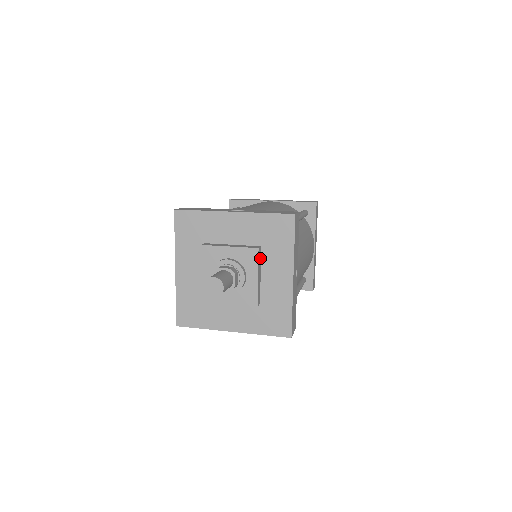
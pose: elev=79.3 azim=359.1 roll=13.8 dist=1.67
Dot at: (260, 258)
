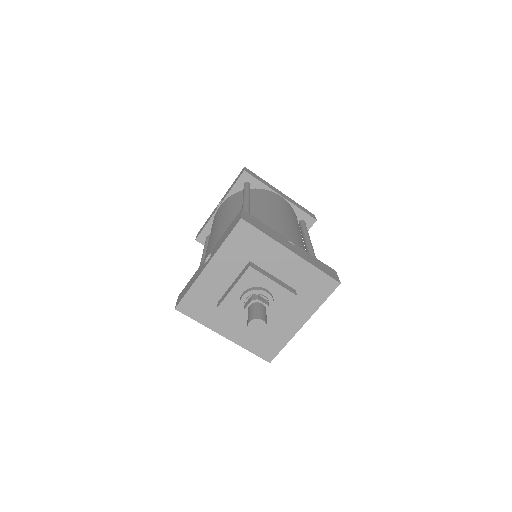
Dot at: (259, 268)
